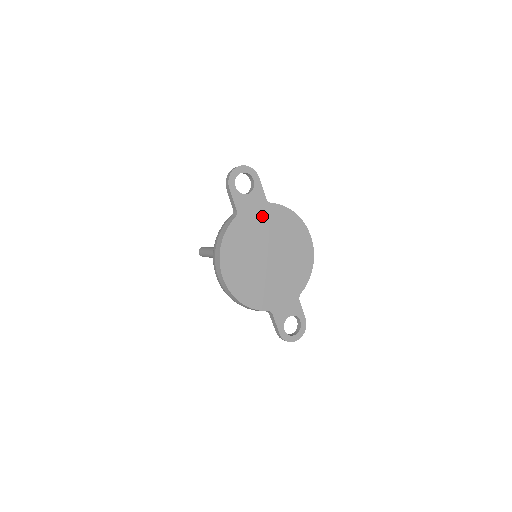
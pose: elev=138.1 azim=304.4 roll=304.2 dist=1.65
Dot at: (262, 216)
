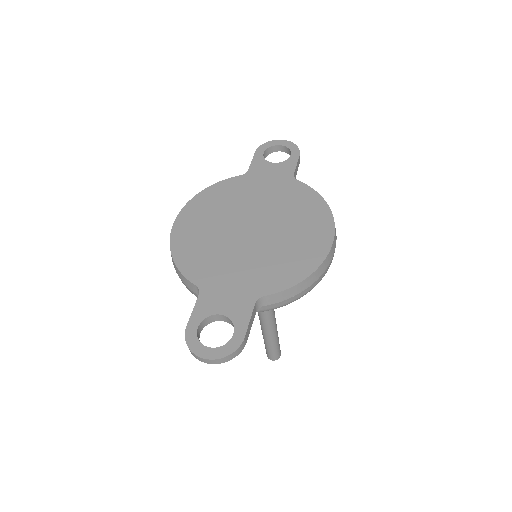
Dot at: (275, 187)
